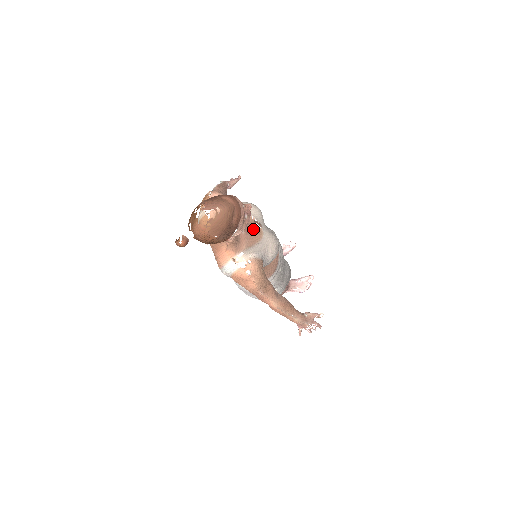
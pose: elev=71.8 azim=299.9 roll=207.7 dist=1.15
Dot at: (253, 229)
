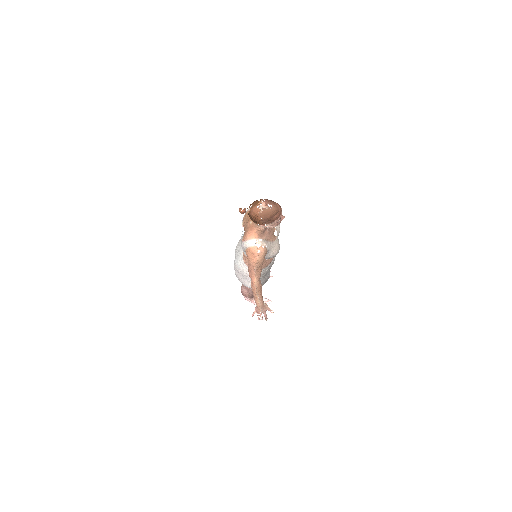
Dot at: (273, 234)
